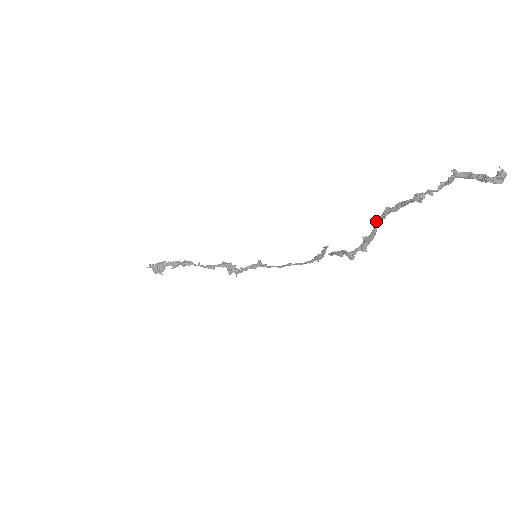
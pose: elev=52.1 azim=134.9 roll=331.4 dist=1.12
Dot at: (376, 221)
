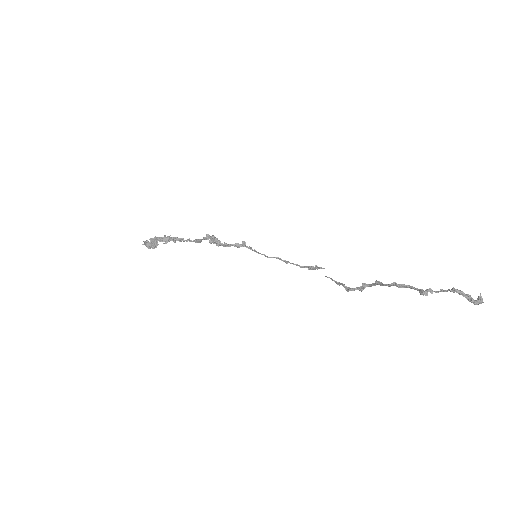
Dot at: (380, 282)
